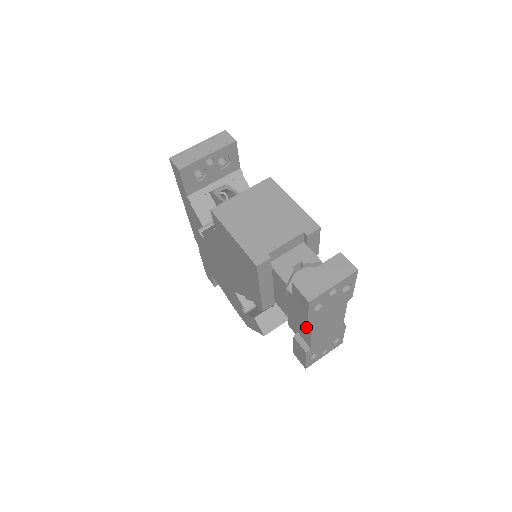
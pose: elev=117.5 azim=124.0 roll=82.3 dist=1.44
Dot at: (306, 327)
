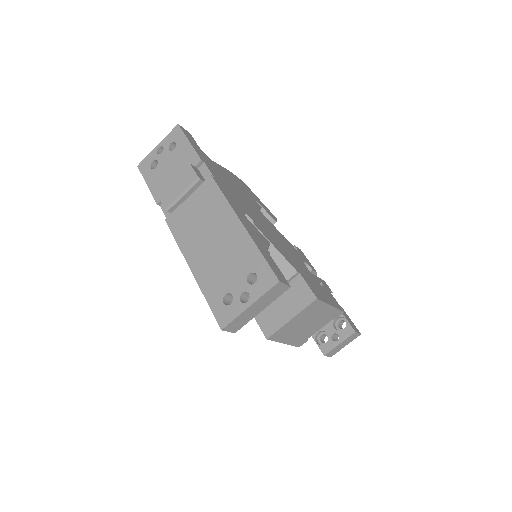
Dot at: occluded
